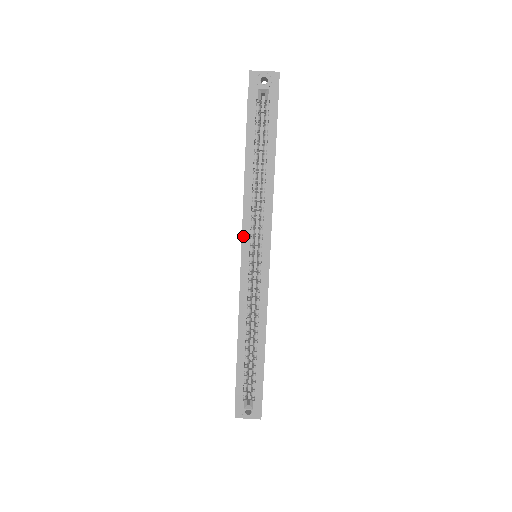
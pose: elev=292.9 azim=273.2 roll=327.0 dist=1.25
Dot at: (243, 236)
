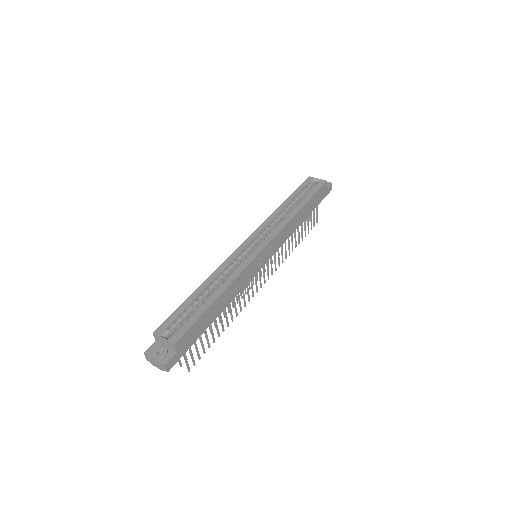
Dot at: (256, 230)
